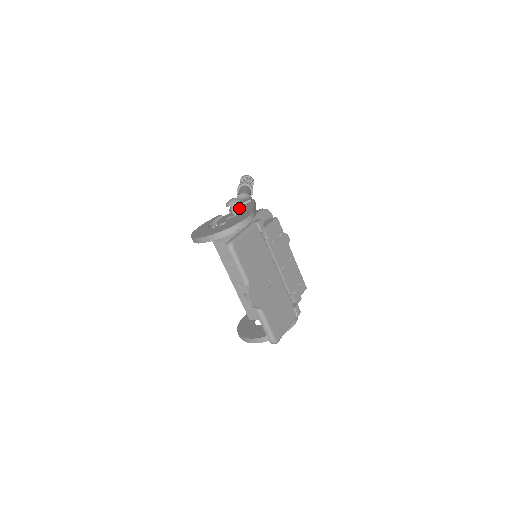
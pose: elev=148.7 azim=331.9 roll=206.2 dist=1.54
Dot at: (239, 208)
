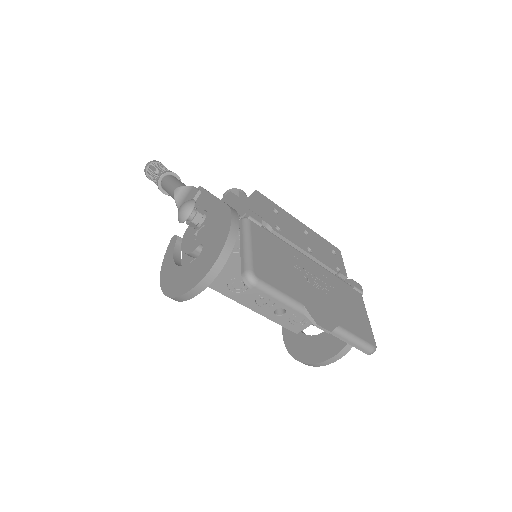
Dot at: (200, 213)
